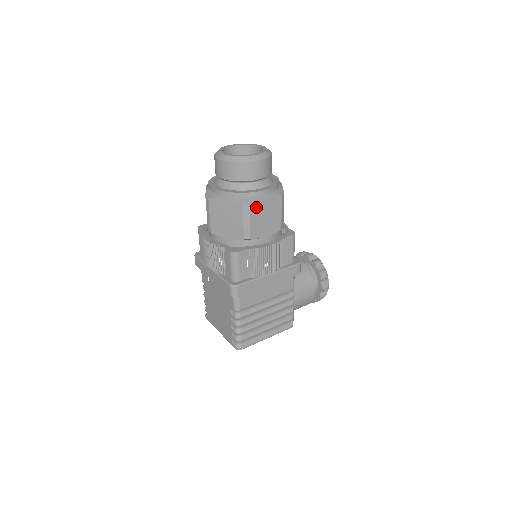
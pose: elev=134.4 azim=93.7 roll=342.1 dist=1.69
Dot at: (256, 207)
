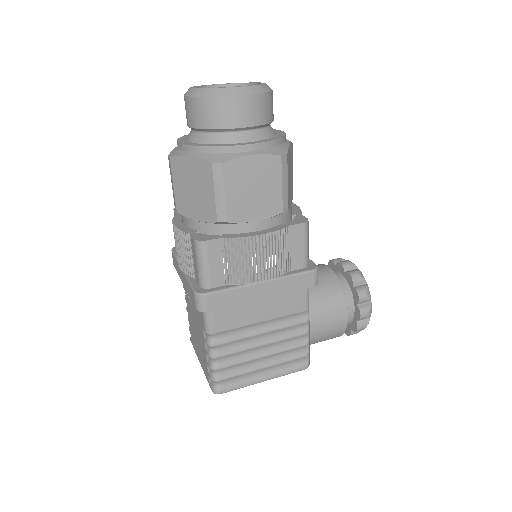
Dot at: (235, 170)
